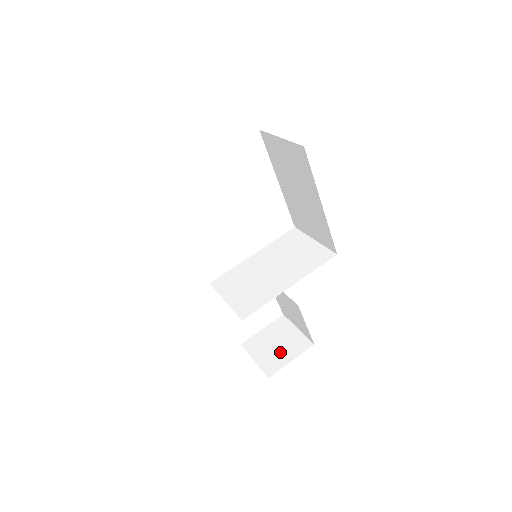
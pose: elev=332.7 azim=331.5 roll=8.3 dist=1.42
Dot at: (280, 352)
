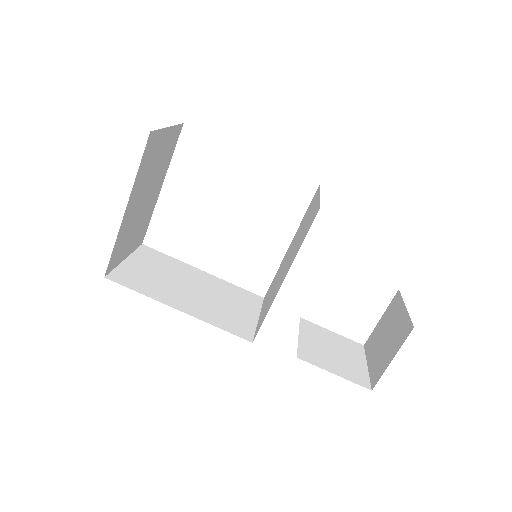
Dot at: (386, 348)
